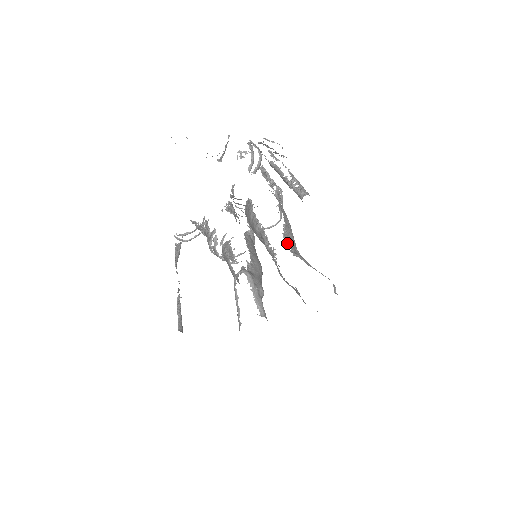
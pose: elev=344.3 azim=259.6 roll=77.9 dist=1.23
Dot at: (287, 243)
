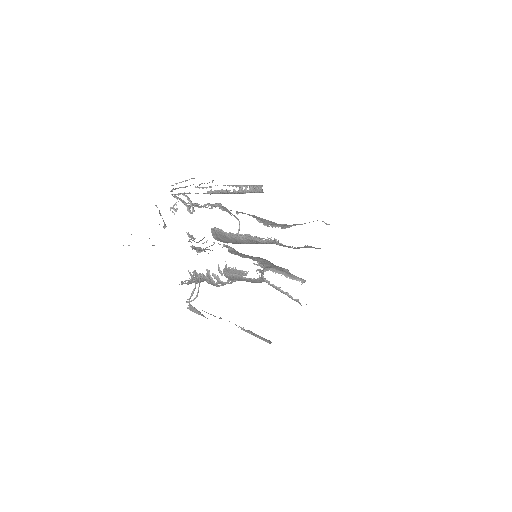
Dot at: occluded
